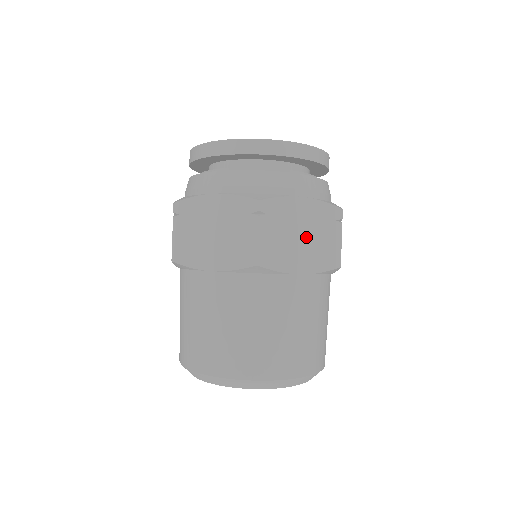
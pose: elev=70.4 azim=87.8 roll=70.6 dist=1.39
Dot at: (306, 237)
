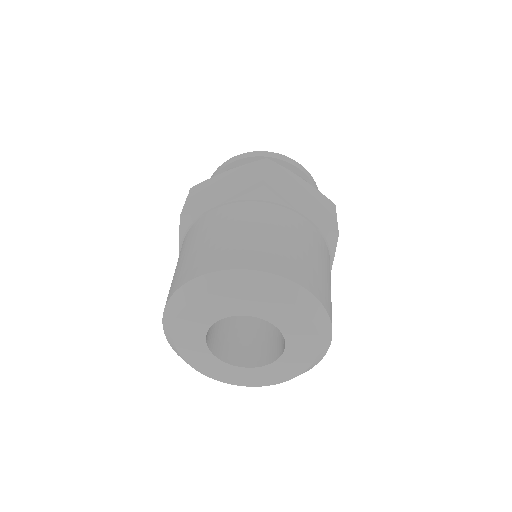
Dot at: (305, 198)
